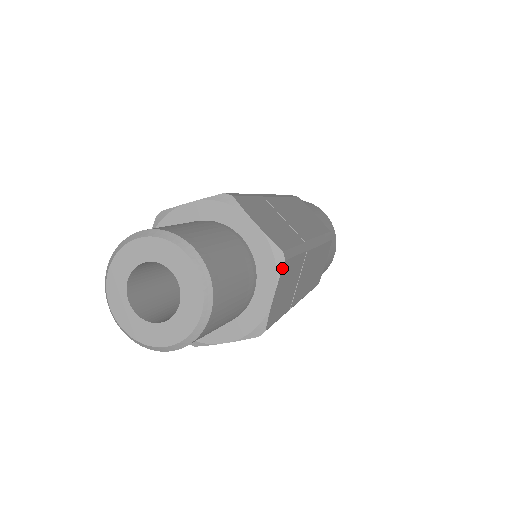
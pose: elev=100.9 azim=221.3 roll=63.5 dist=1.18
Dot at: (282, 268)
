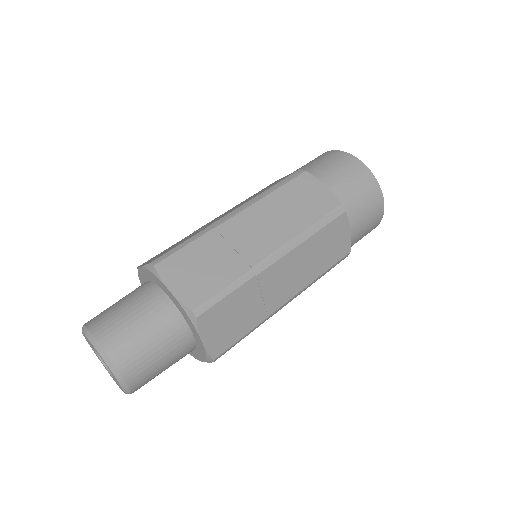
Dot at: (196, 323)
